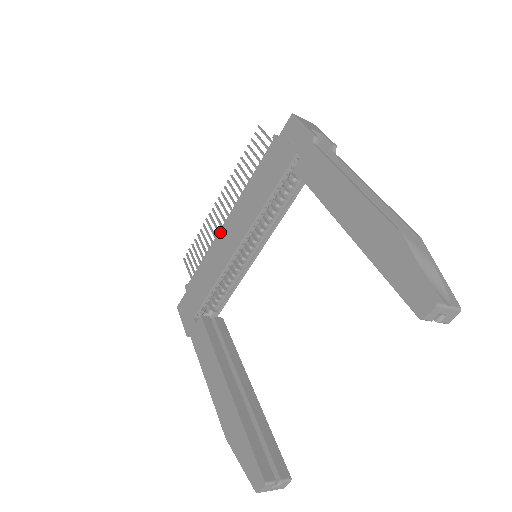
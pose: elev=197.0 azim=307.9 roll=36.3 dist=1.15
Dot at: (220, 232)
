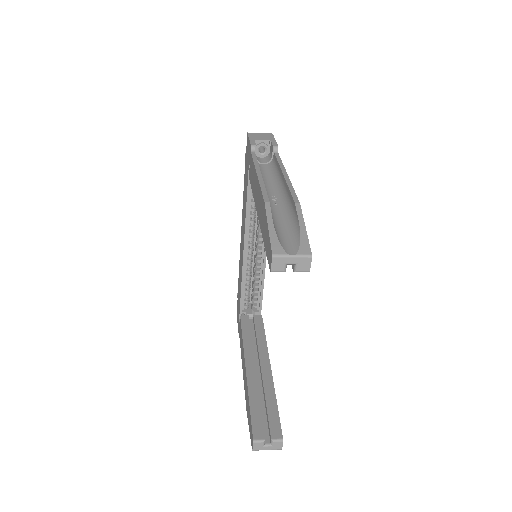
Dot at: (240, 244)
